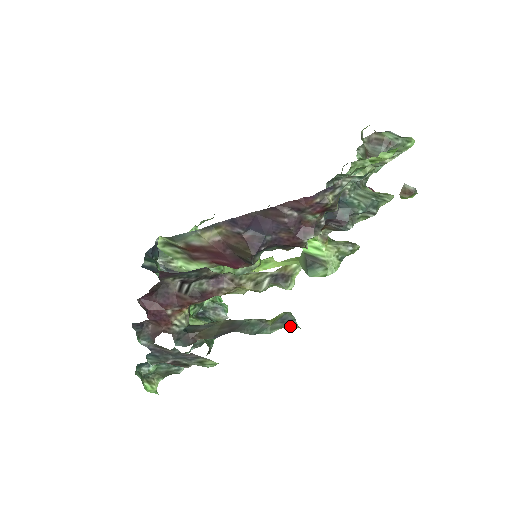
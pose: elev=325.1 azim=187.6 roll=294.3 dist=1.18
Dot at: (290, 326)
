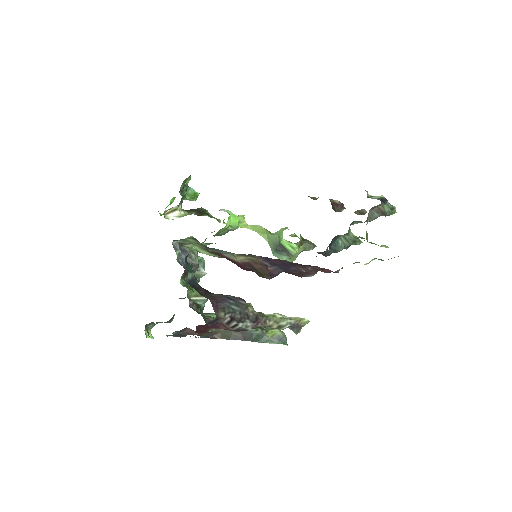
Dot at: (283, 343)
